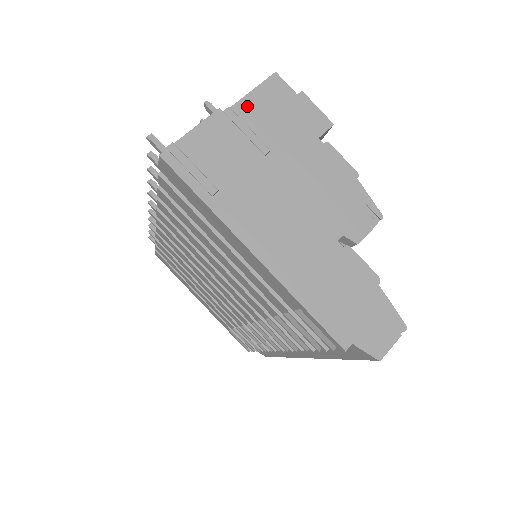
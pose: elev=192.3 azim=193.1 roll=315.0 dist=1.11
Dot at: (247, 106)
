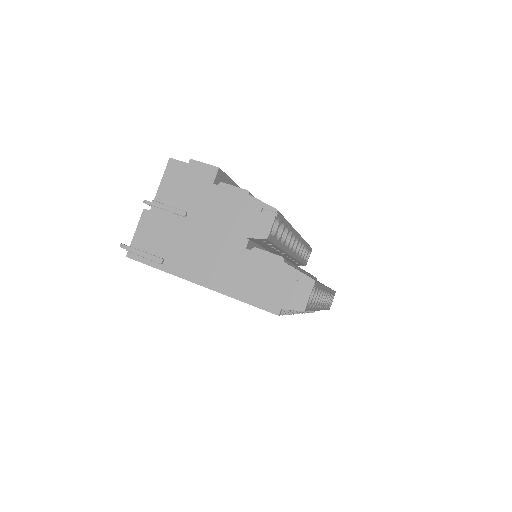
Dot at: (163, 192)
